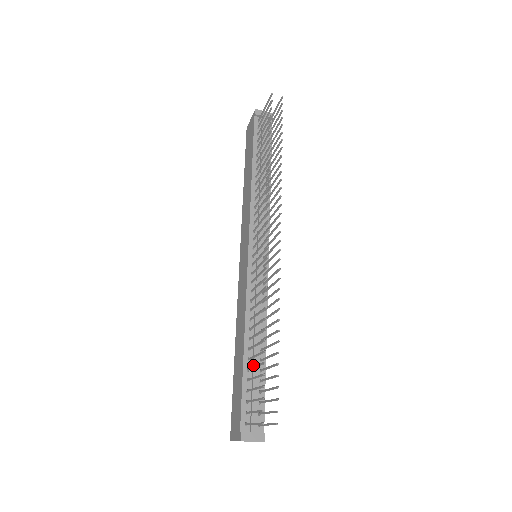
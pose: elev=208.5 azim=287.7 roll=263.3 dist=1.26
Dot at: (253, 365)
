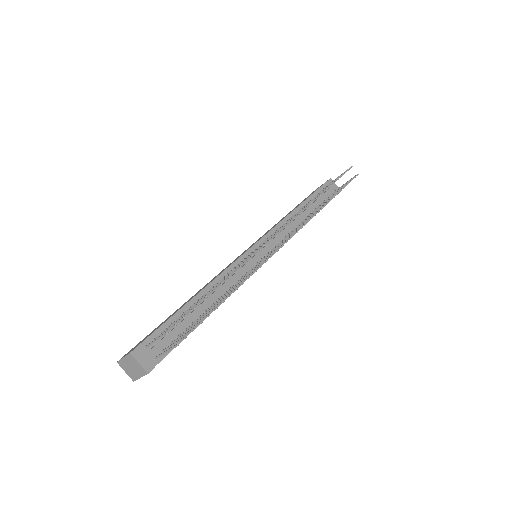
Dot at: (191, 313)
